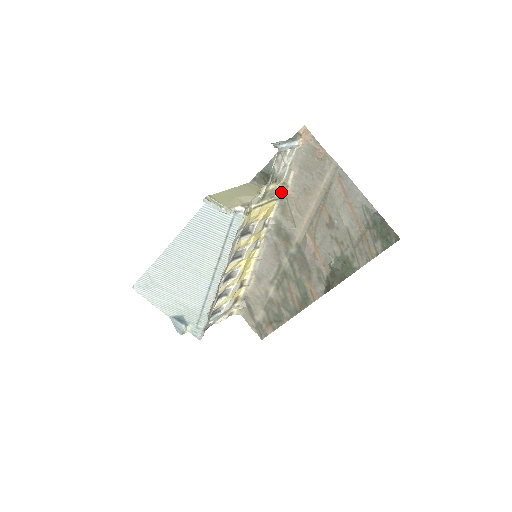
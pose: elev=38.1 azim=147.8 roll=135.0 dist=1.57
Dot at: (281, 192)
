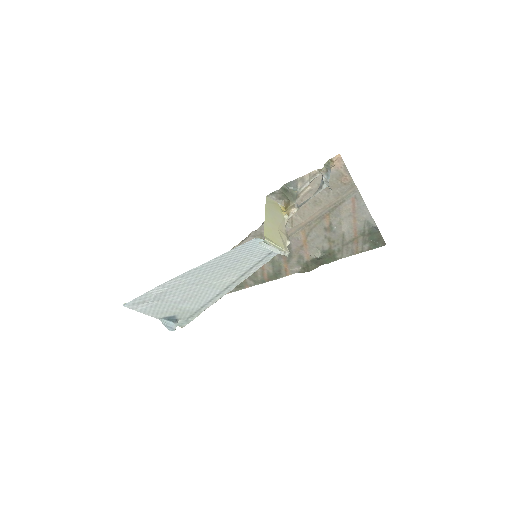
Dot at: occluded
